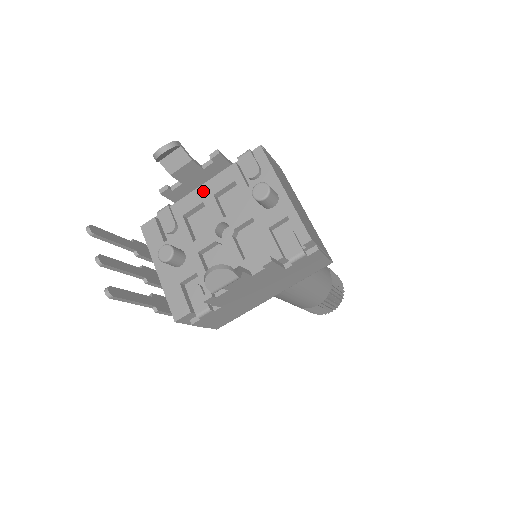
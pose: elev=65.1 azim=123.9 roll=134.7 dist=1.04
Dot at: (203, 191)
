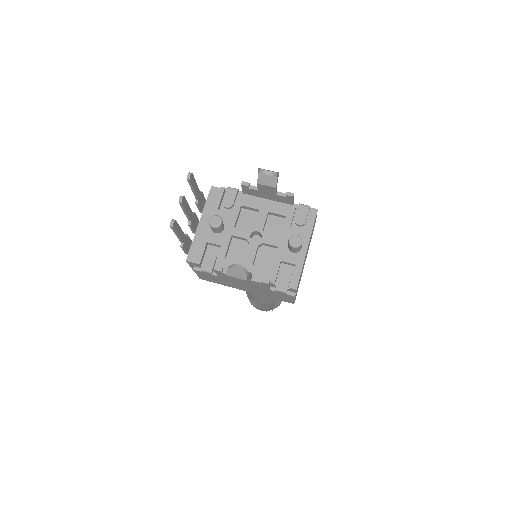
Dot at: (265, 203)
